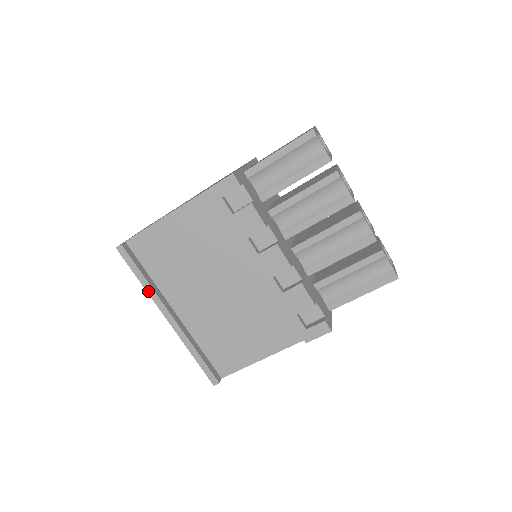
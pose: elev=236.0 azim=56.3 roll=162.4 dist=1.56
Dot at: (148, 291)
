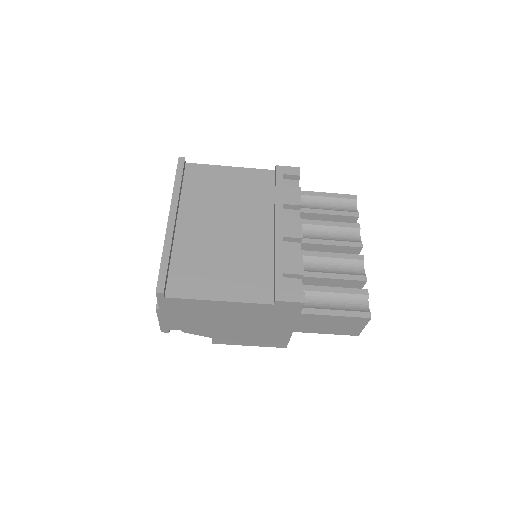
Dot at: (174, 192)
